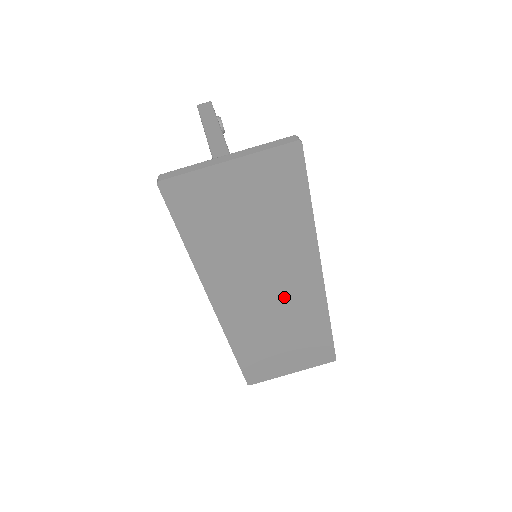
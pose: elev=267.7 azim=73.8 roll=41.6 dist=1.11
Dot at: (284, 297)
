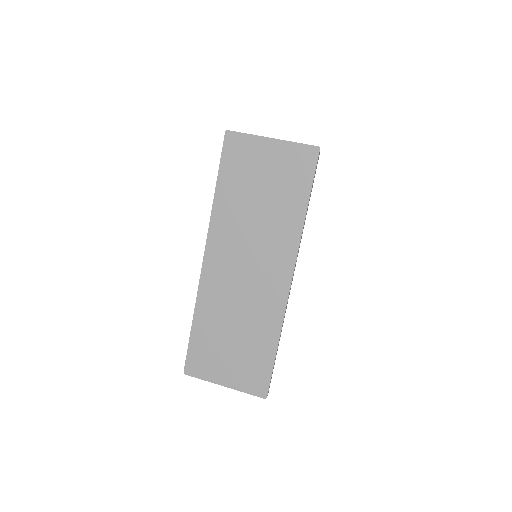
Dot at: (256, 282)
